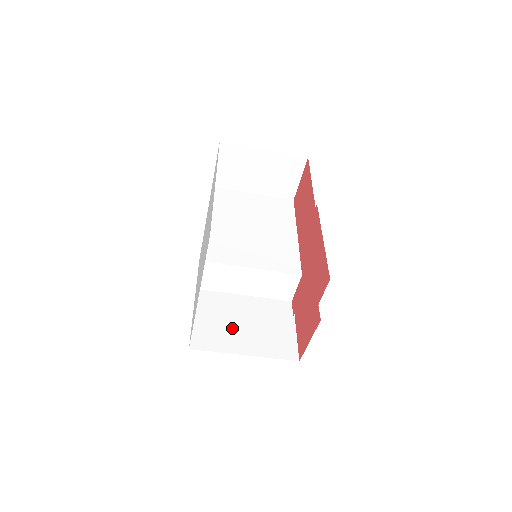
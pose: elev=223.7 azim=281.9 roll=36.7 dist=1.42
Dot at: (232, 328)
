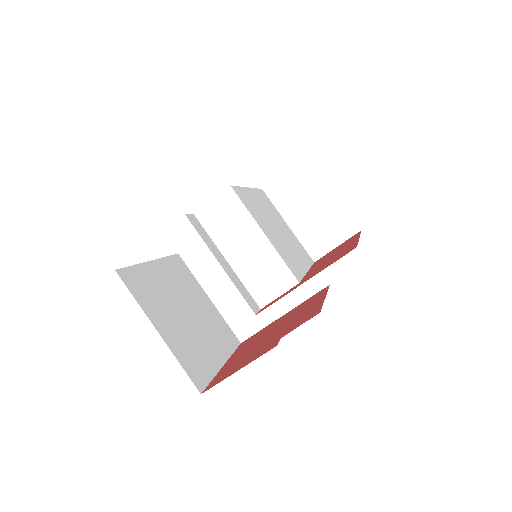
Dot at: (164, 307)
